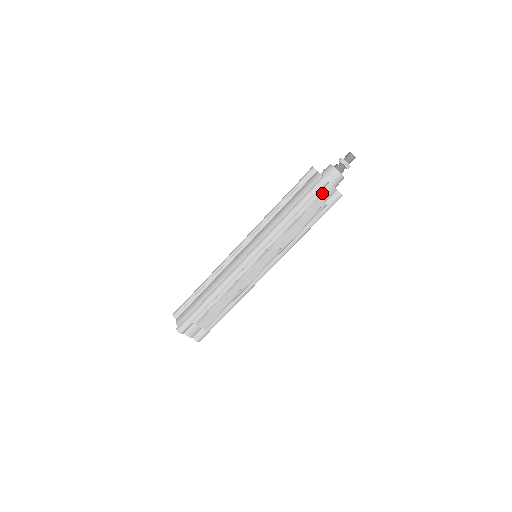
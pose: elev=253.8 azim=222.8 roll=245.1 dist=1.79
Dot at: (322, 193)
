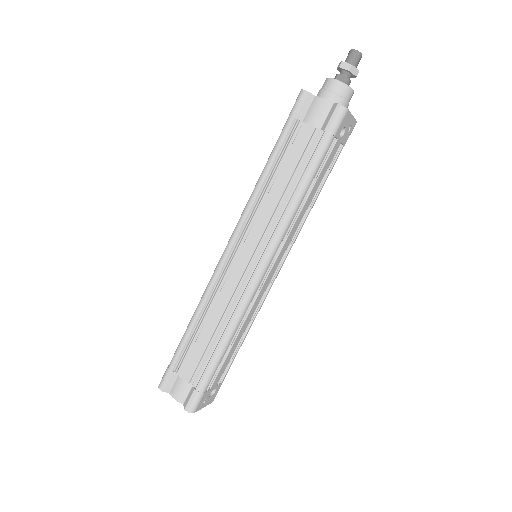
Dot at: (308, 116)
